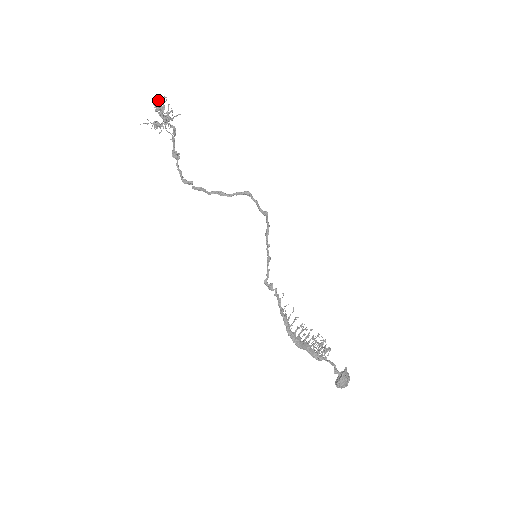
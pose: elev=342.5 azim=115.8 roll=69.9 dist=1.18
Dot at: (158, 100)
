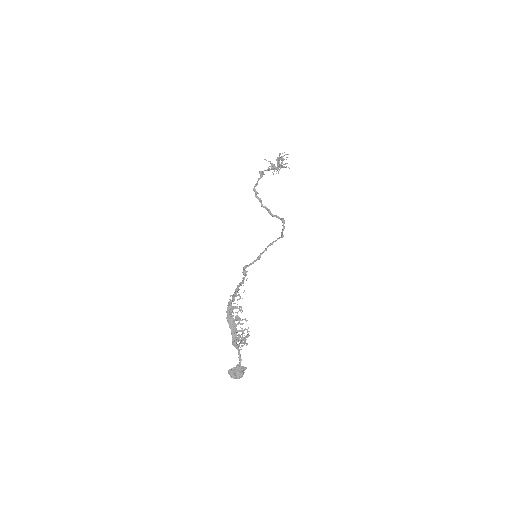
Dot at: occluded
